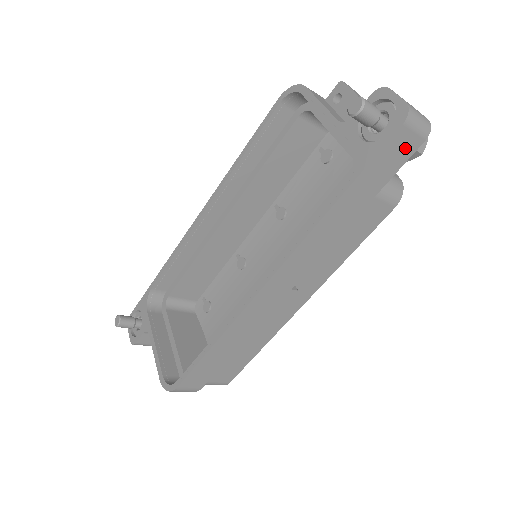
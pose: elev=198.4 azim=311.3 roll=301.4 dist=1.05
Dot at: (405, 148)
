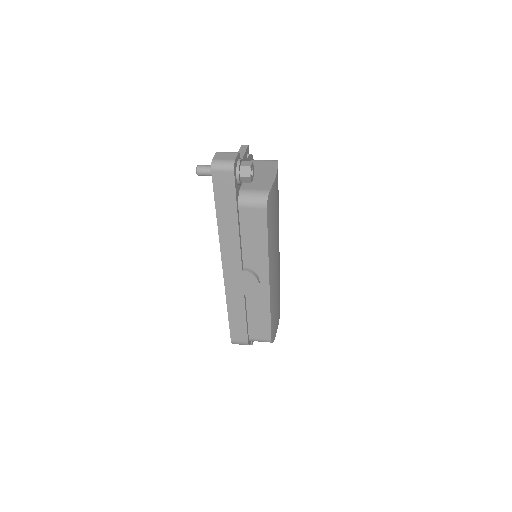
Dot at: (226, 180)
